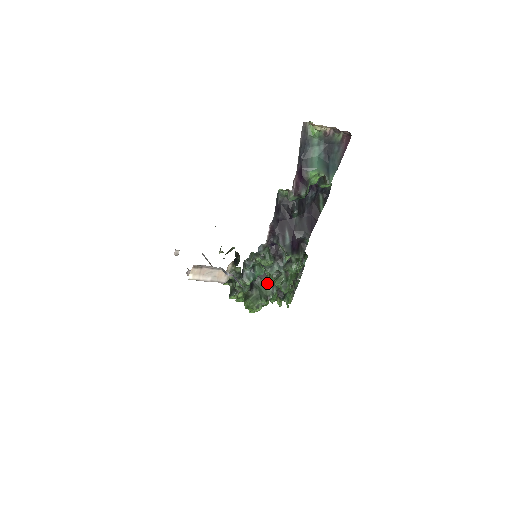
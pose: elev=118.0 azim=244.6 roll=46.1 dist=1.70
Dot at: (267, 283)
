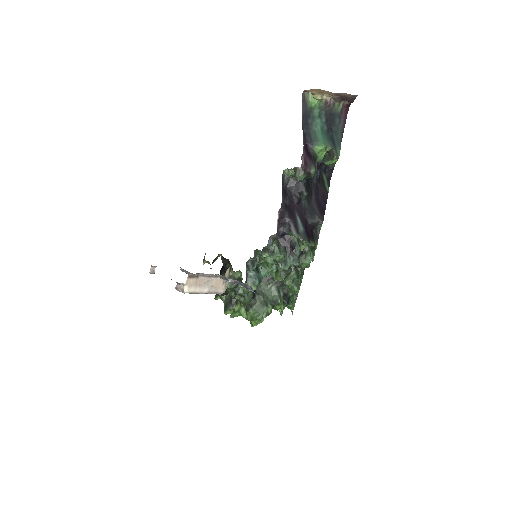
Dot at: (271, 286)
